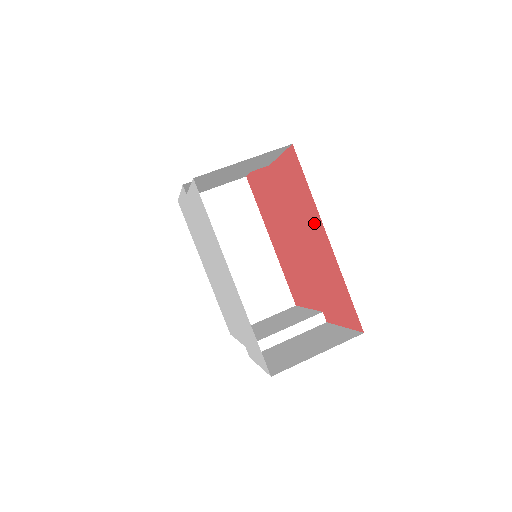
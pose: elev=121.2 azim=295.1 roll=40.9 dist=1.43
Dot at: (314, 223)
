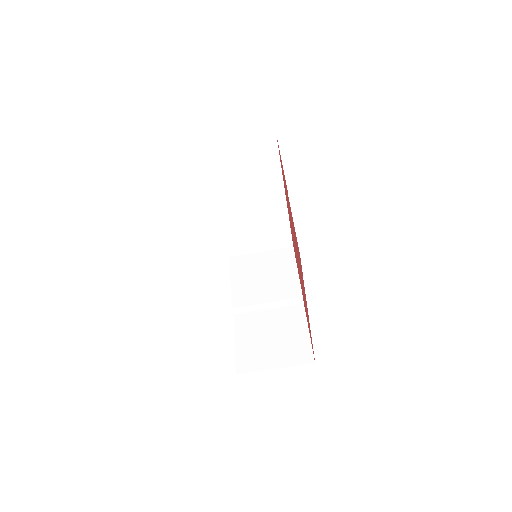
Dot at: occluded
